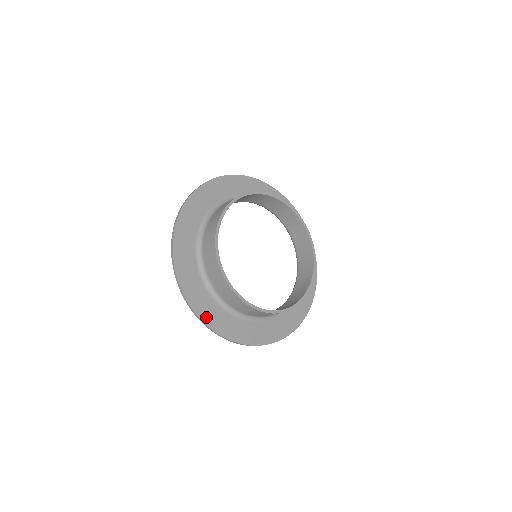
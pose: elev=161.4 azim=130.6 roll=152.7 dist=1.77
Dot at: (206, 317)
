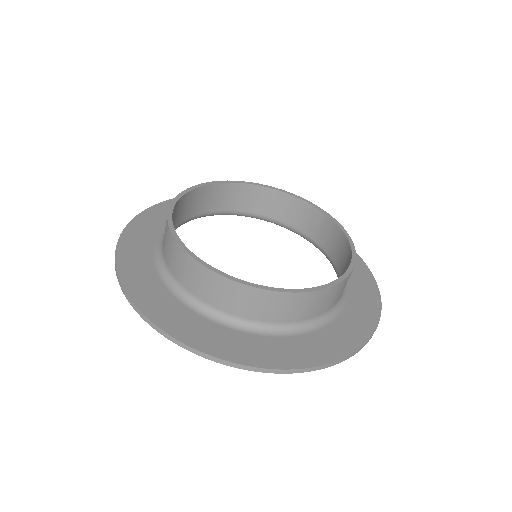
Dot at: (142, 300)
